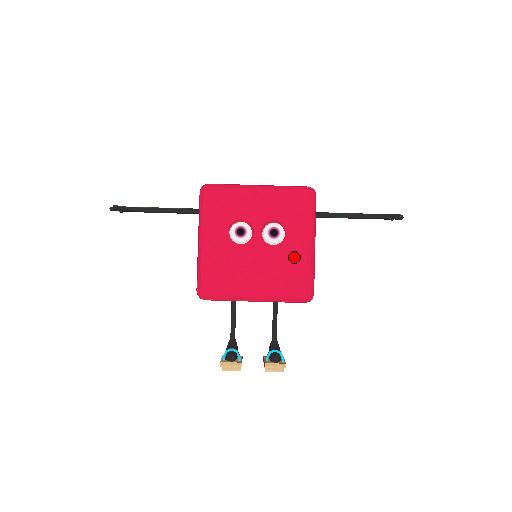
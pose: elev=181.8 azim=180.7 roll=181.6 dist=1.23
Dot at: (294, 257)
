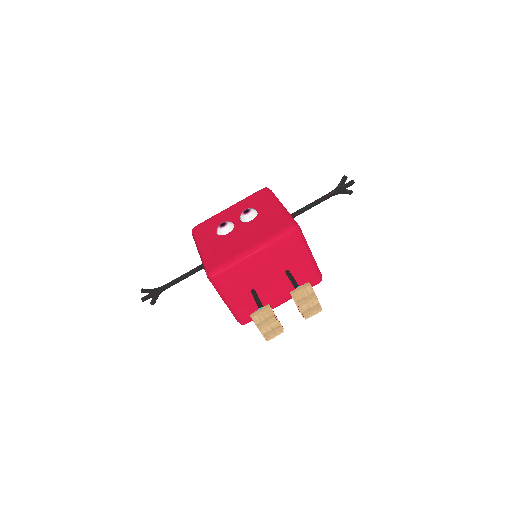
Dot at: (270, 216)
